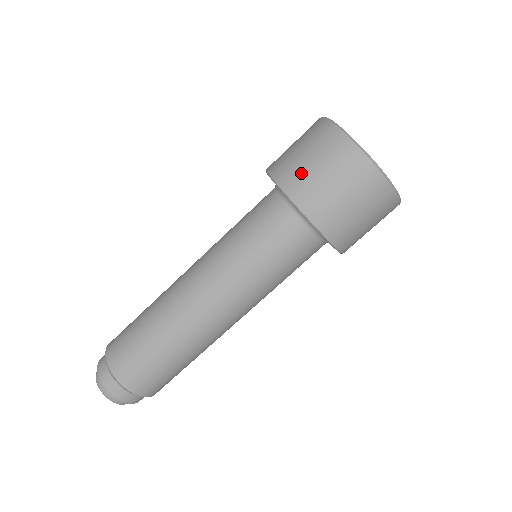
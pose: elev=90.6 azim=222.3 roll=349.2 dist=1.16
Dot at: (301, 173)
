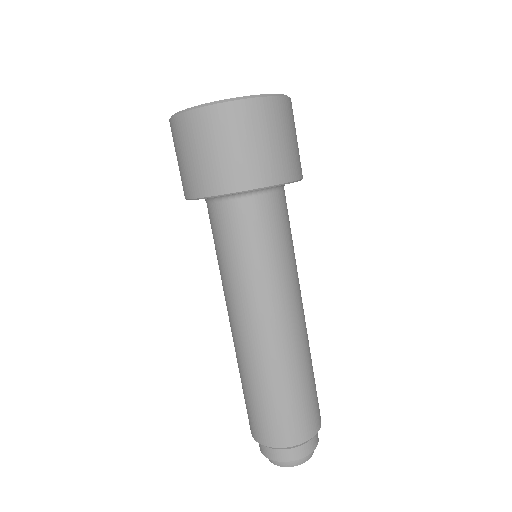
Dot at: (208, 170)
